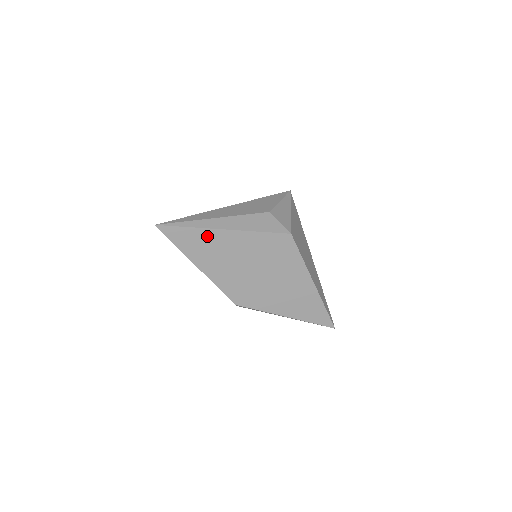
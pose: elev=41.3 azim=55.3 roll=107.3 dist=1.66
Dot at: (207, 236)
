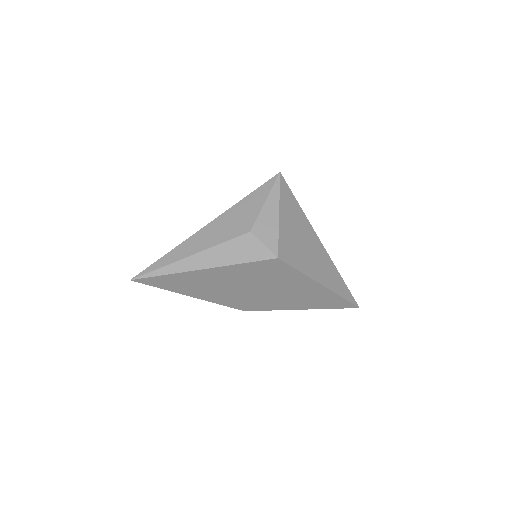
Dot at: (187, 277)
